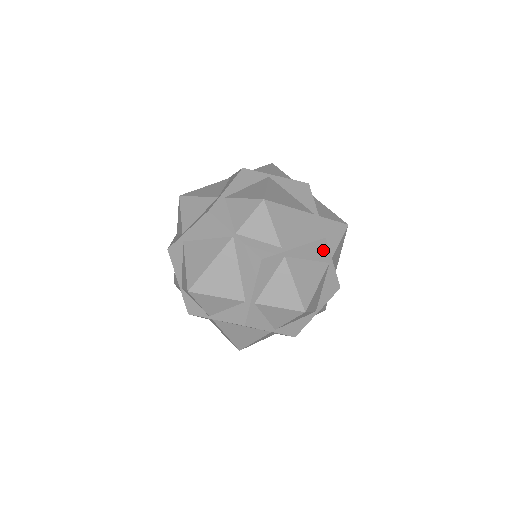
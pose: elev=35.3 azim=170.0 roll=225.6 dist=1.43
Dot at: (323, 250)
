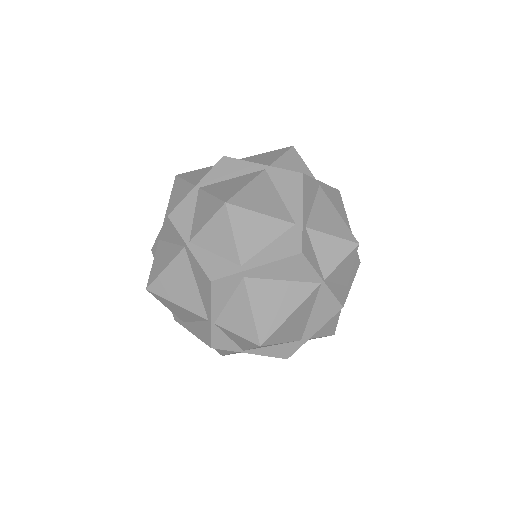
Dot at: occluded
